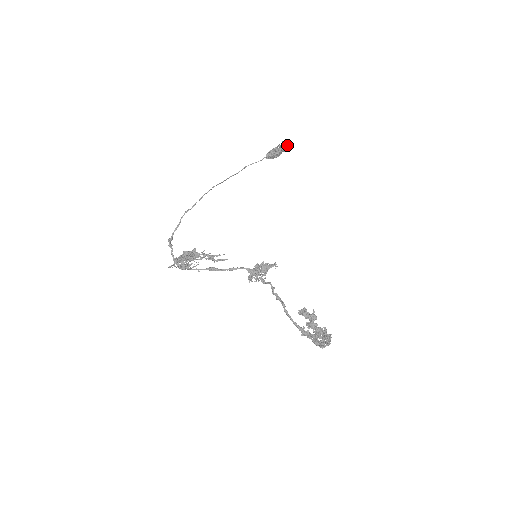
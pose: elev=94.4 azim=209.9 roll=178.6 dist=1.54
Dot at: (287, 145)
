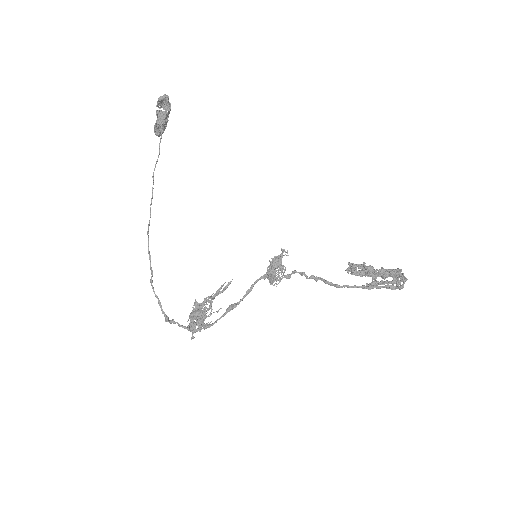
Dot at: (163, 101)
